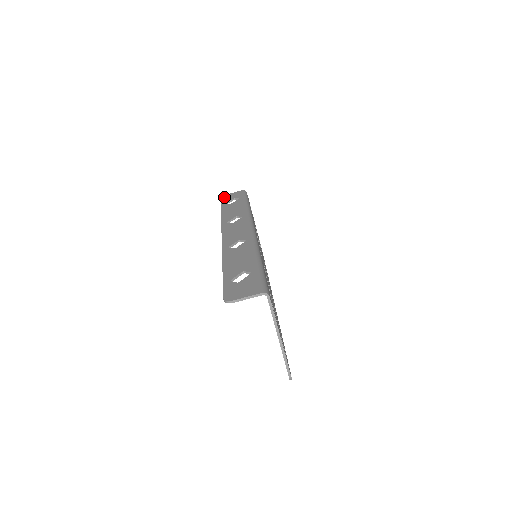
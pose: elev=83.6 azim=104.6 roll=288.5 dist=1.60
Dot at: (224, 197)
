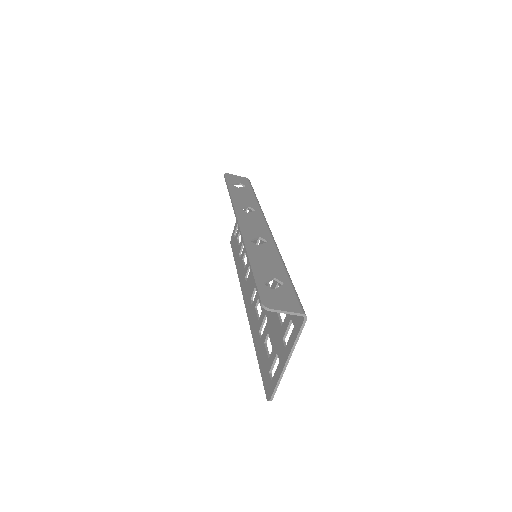
Dot at: (229, 176)
